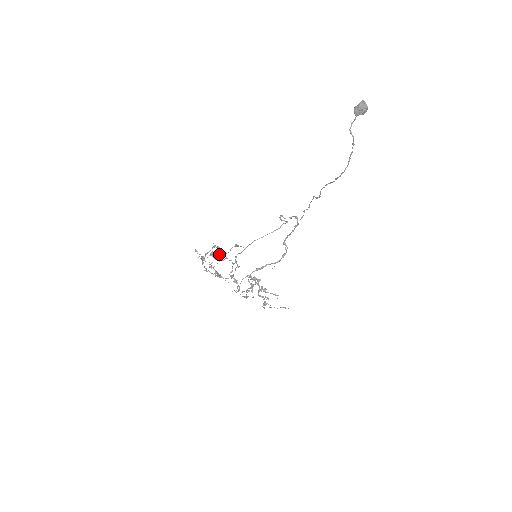
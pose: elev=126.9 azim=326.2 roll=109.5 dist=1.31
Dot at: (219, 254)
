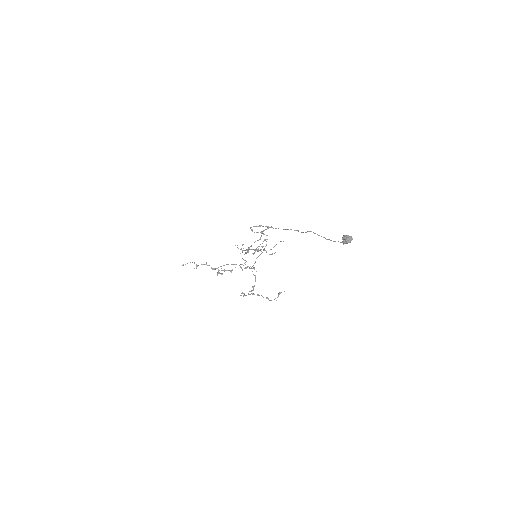
Dot at: occluded
